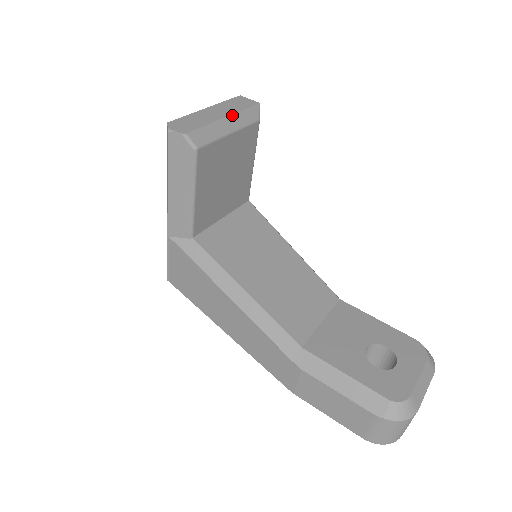
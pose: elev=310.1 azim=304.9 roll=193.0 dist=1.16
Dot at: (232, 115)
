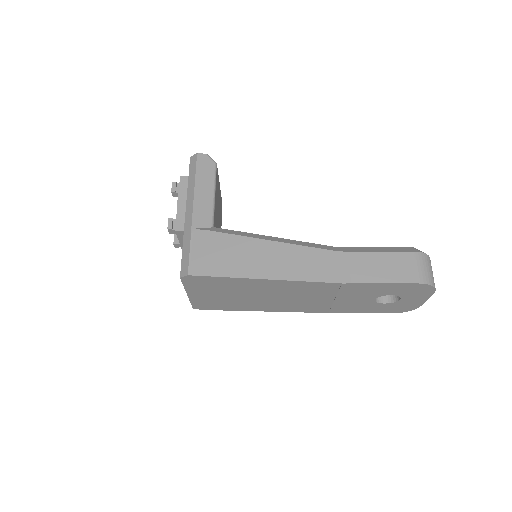
Dot at: occluded
